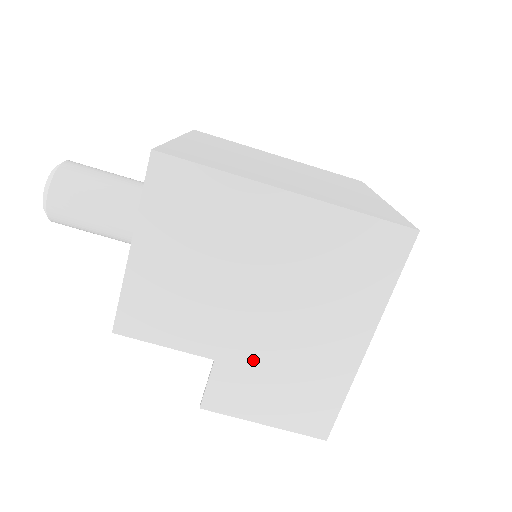
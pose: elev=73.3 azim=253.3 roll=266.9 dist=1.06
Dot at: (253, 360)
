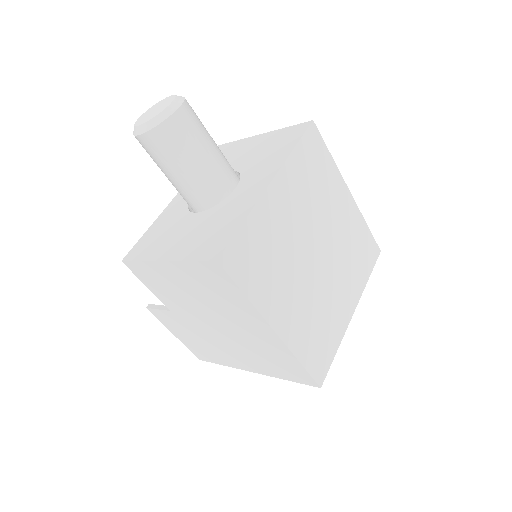
Dot at: (191, 327)
